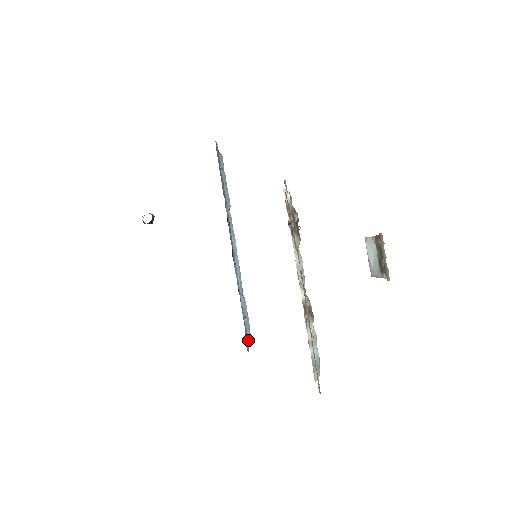
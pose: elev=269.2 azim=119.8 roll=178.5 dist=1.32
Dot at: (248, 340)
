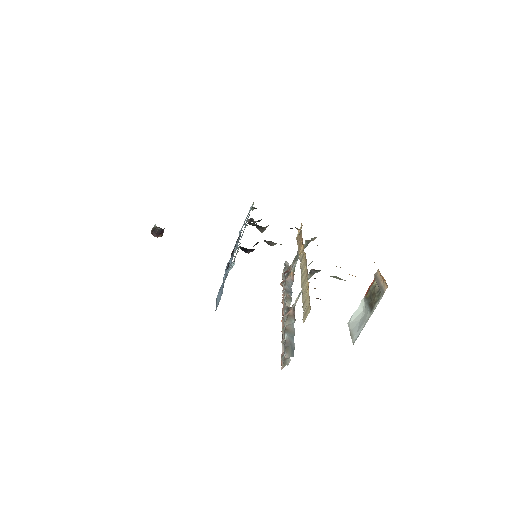
Dot at: (216, 301)
